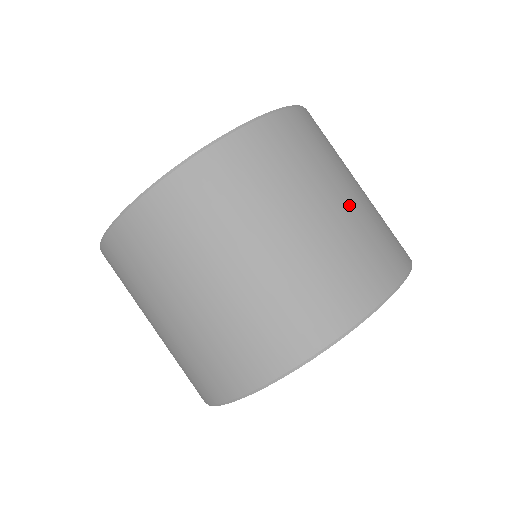
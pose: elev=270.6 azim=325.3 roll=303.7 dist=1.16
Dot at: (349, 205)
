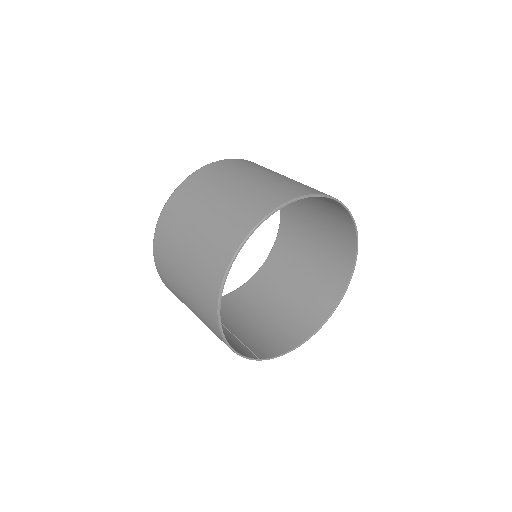
Dot at: occluded
